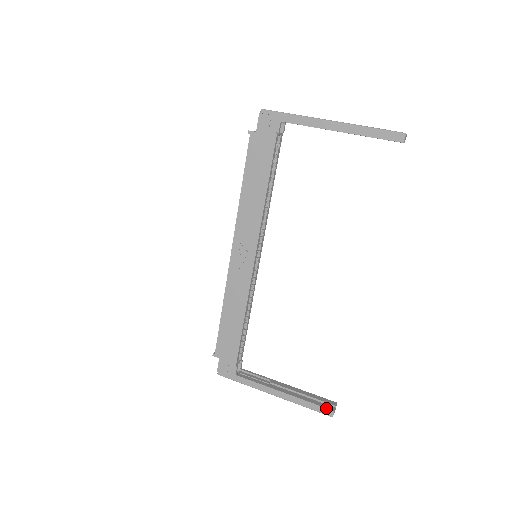
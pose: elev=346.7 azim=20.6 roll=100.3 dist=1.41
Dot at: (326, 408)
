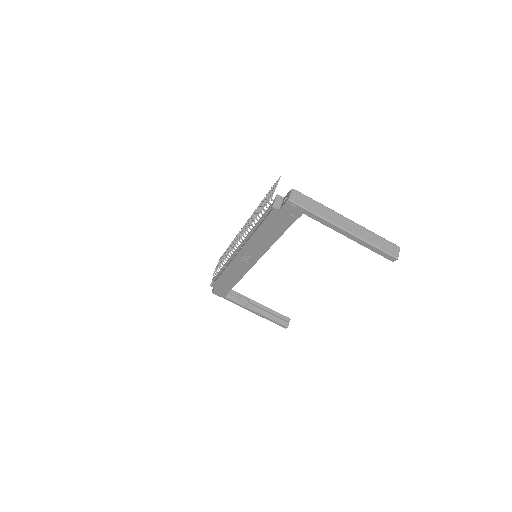
Dot at: (283, 325)
